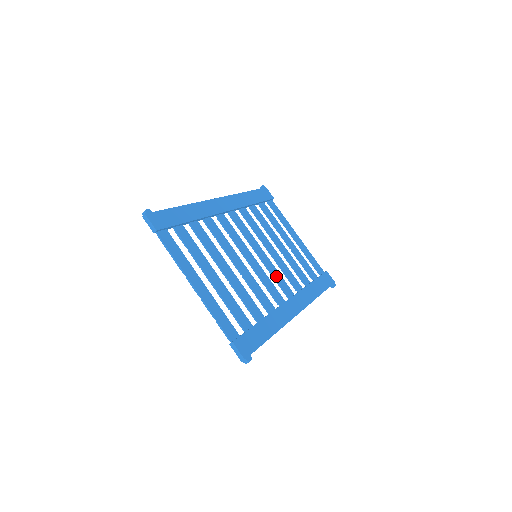
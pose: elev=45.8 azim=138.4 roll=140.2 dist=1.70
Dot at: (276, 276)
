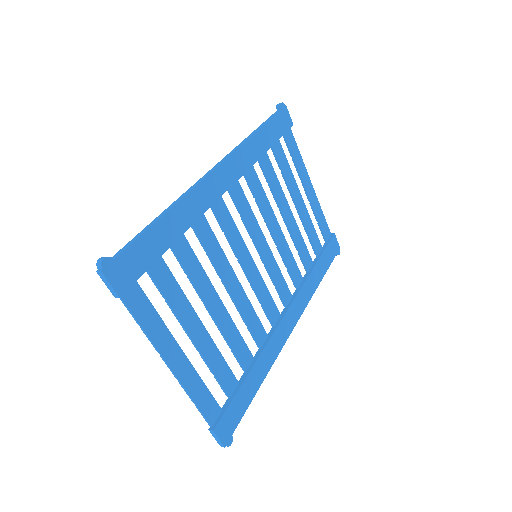
Dot at: (276, 278)
